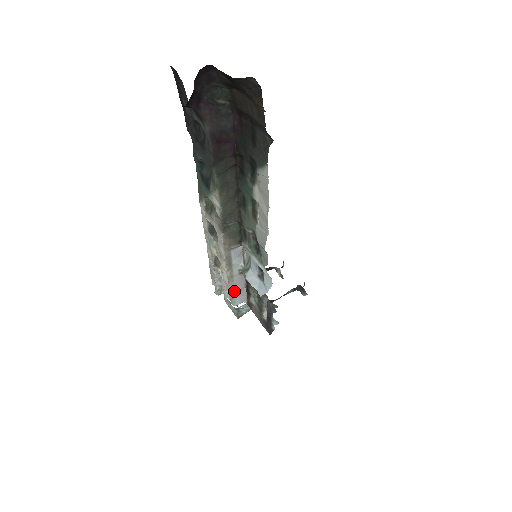
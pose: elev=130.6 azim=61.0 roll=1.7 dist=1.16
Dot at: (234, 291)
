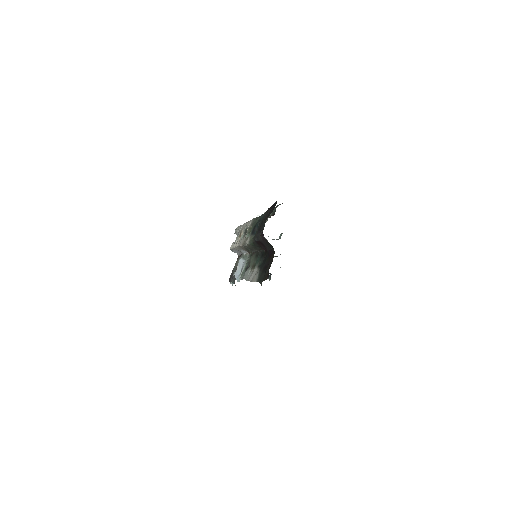
Dot at: (235, 250)
